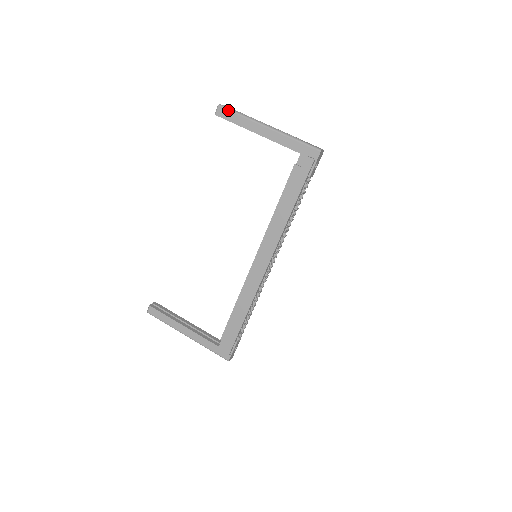
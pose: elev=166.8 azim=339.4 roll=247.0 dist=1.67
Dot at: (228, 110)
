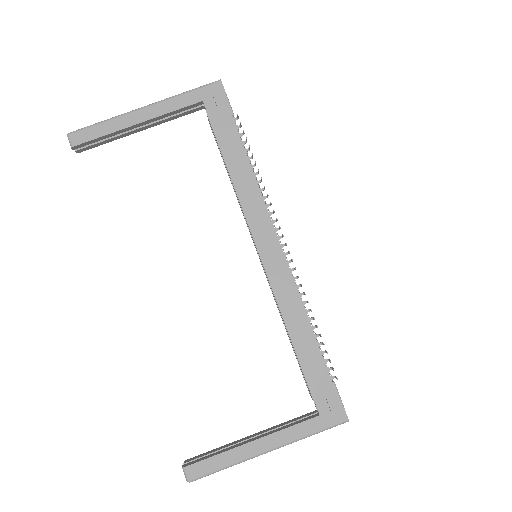
Dot at: (84, 129)
